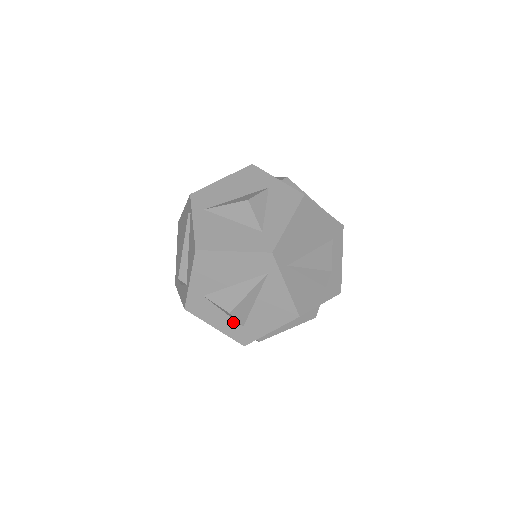
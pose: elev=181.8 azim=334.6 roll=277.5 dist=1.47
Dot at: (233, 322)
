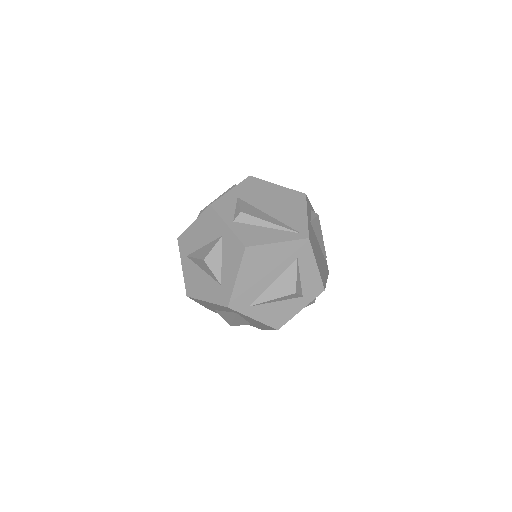
Dot at: occluded
